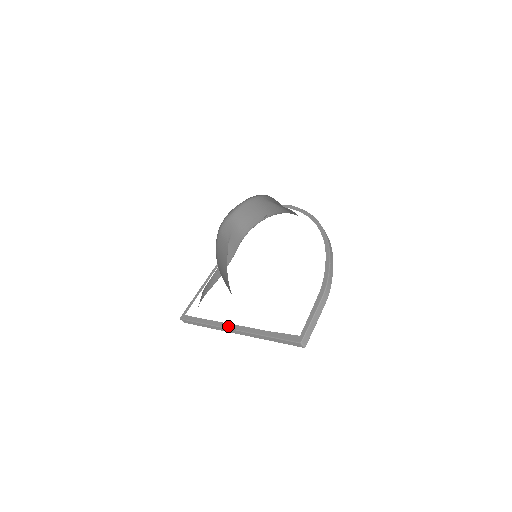
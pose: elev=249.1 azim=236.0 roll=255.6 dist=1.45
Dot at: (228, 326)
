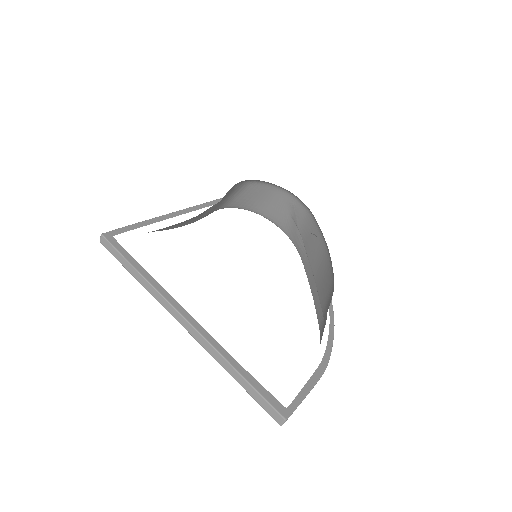
Dot at: (182, 310)
